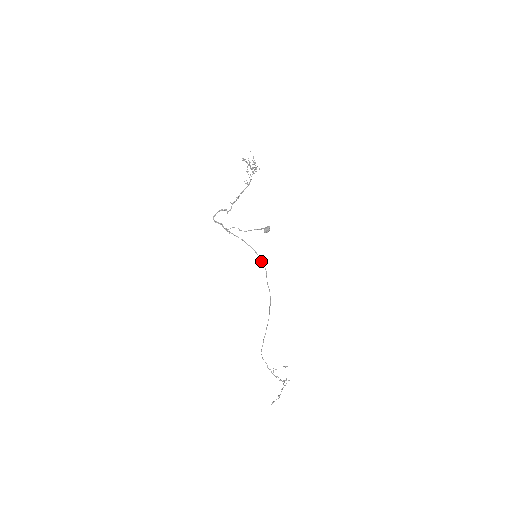
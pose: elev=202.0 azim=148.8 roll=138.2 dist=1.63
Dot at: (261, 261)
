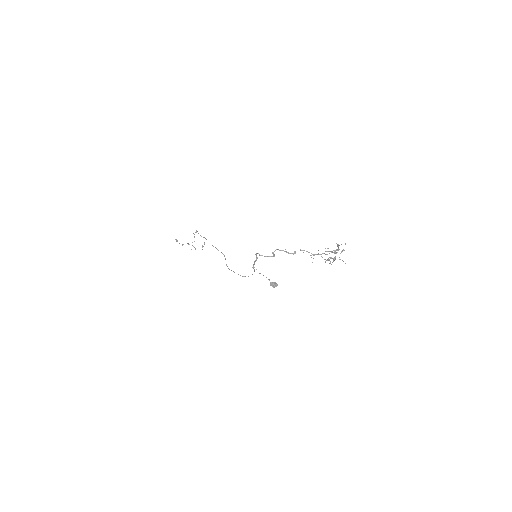
Dot at: occluded
